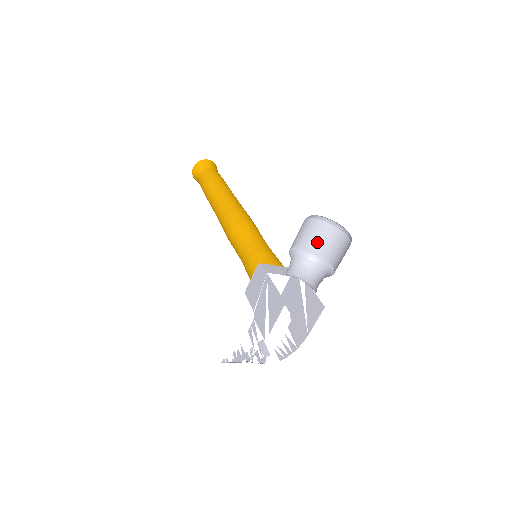
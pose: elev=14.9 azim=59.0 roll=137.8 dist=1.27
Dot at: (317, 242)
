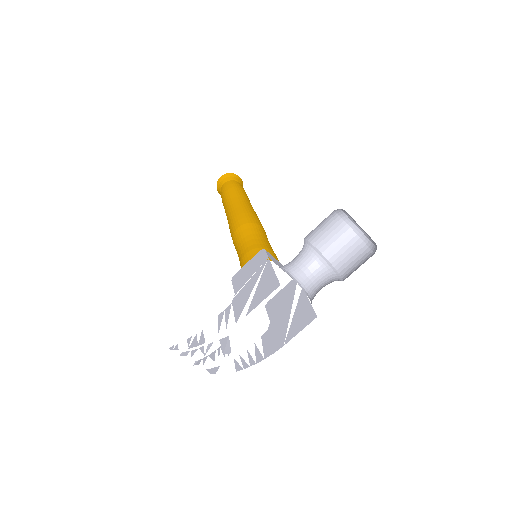
Dot at: (334, 248)
